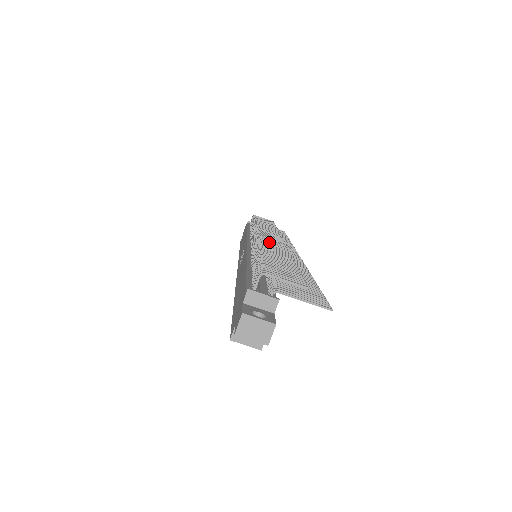
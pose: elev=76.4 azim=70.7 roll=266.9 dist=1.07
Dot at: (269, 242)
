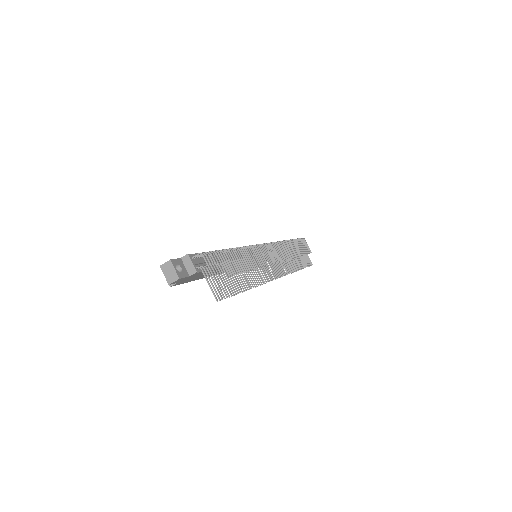
Dot at: (259, 253)
